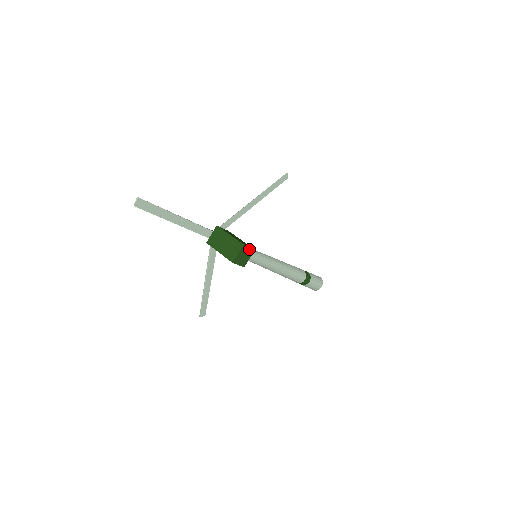
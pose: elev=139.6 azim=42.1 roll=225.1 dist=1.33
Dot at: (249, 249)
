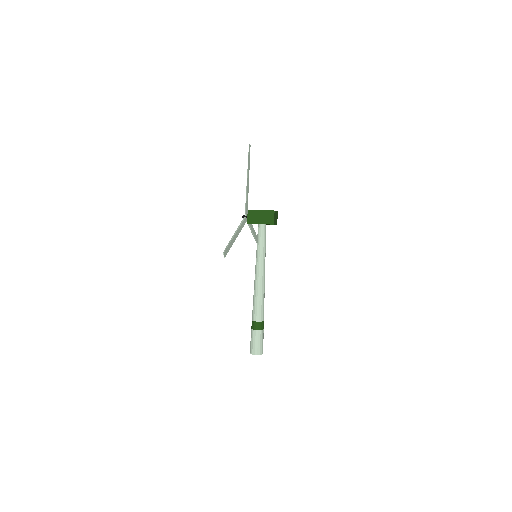
Dot at: occluded
